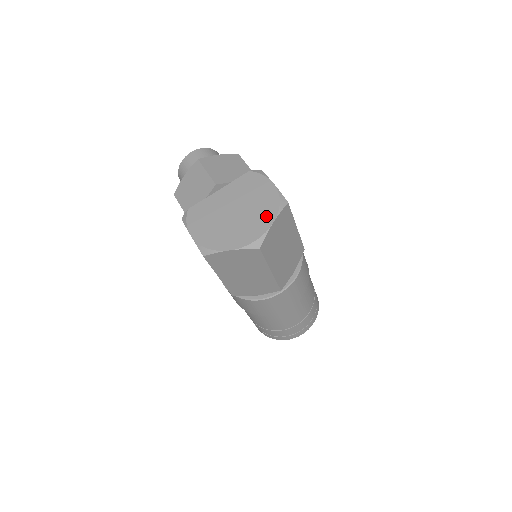
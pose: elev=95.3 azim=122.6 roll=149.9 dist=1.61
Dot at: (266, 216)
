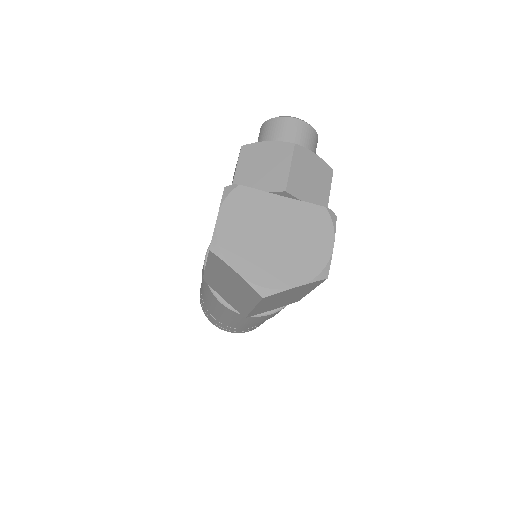
Dot at: (298, 273)
